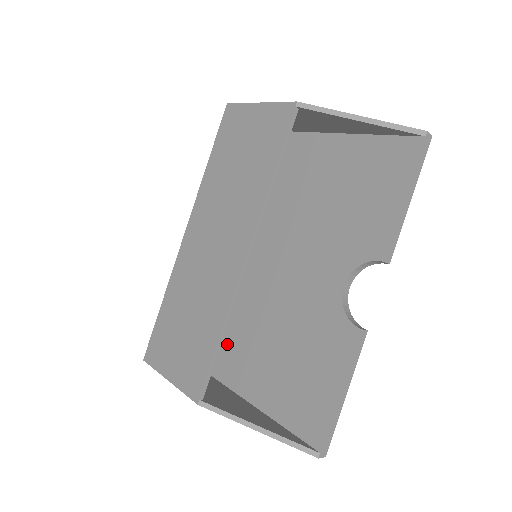
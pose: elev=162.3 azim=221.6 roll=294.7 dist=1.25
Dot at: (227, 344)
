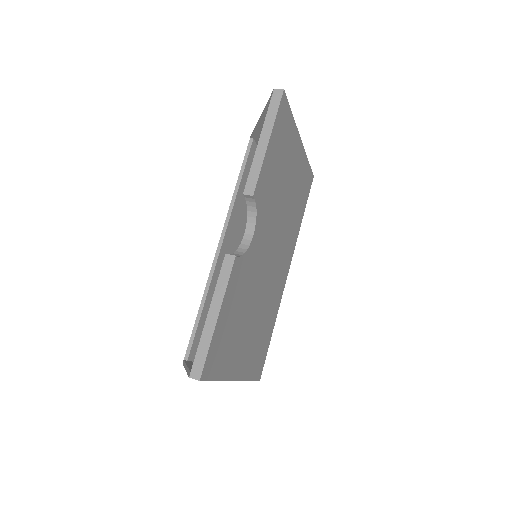
Dot at: occluded
